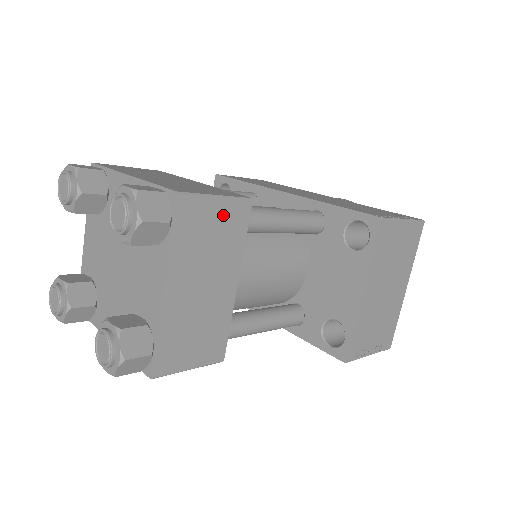
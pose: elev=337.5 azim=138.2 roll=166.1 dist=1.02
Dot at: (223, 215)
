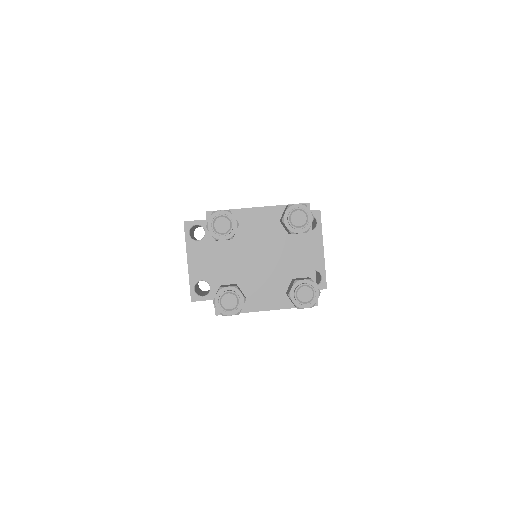
Dot at: occluded
